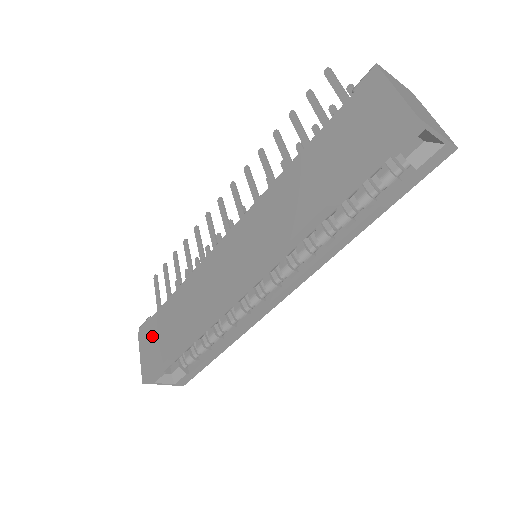
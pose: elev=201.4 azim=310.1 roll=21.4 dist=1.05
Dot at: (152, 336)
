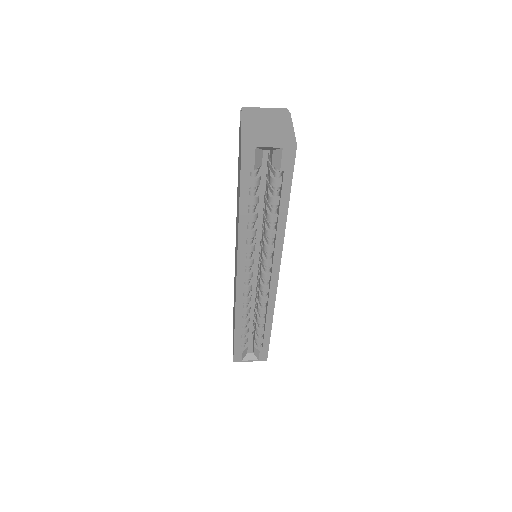
Dot at: (233, 328)
